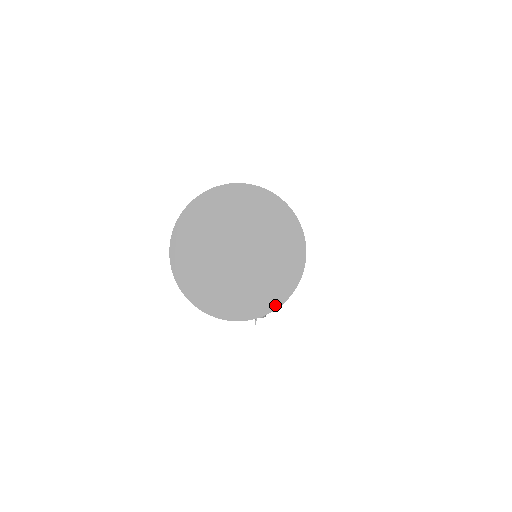
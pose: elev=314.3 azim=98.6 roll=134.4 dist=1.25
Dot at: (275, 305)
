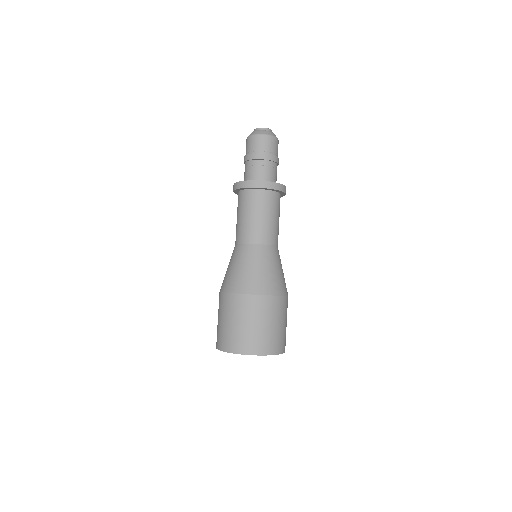
Dot at: occluded
